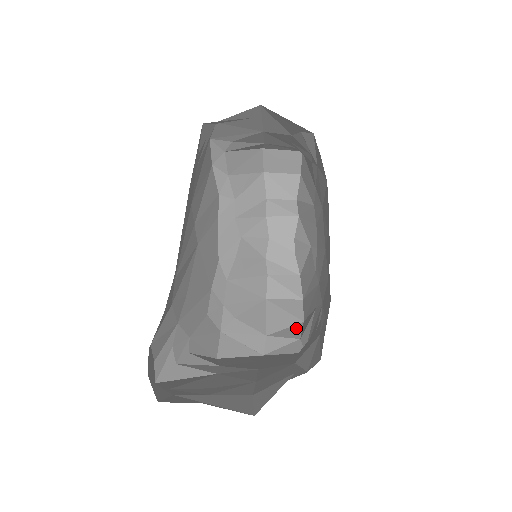
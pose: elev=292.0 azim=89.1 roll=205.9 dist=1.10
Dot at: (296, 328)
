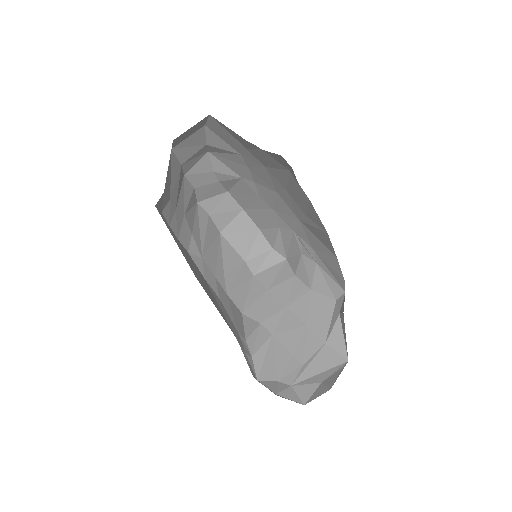
Dot at: (260, 240)
